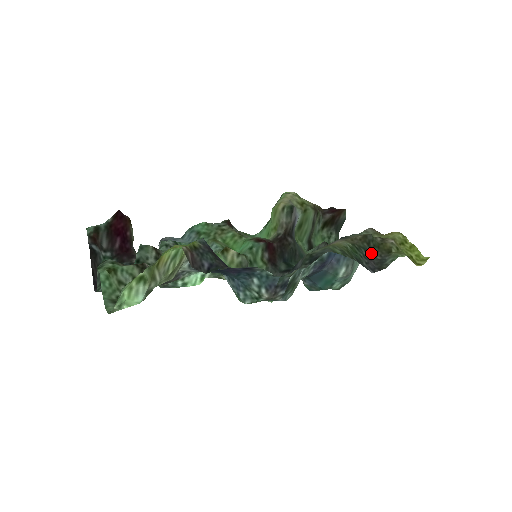
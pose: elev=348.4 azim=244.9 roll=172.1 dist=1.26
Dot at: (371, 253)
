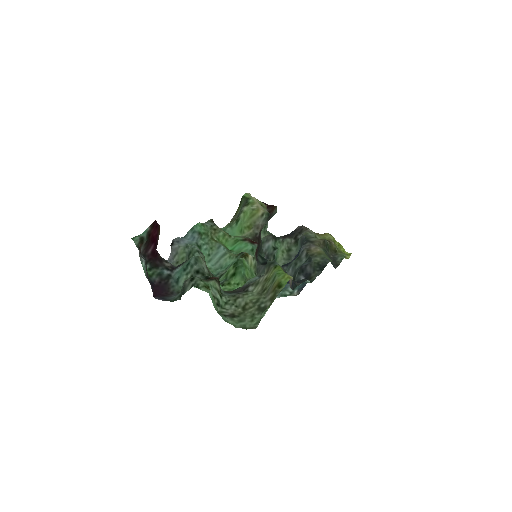
Dot at: (328, 253)
